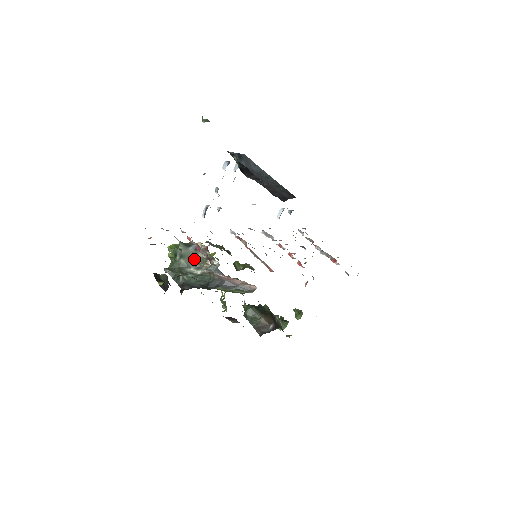
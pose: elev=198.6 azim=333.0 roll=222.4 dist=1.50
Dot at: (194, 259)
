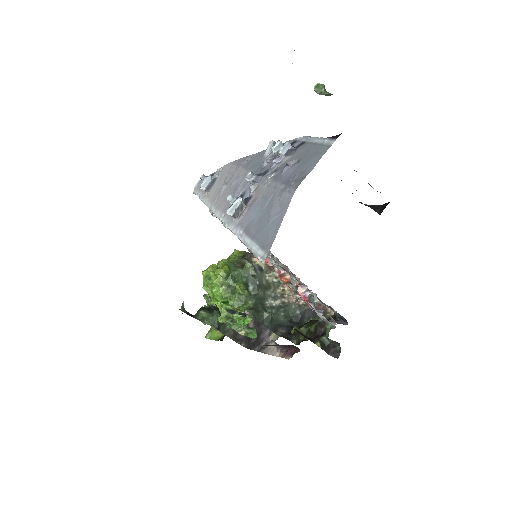
Dot at: (266, 286)
